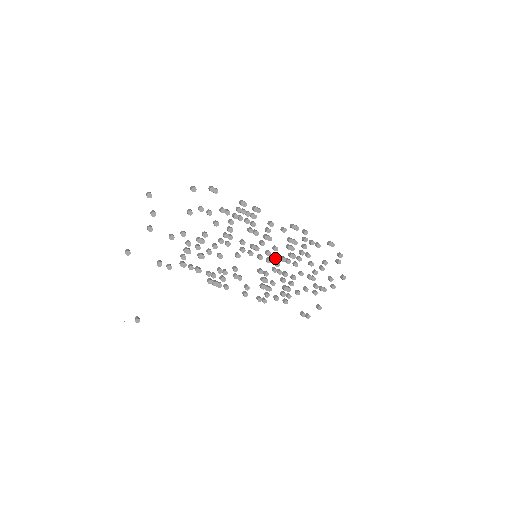
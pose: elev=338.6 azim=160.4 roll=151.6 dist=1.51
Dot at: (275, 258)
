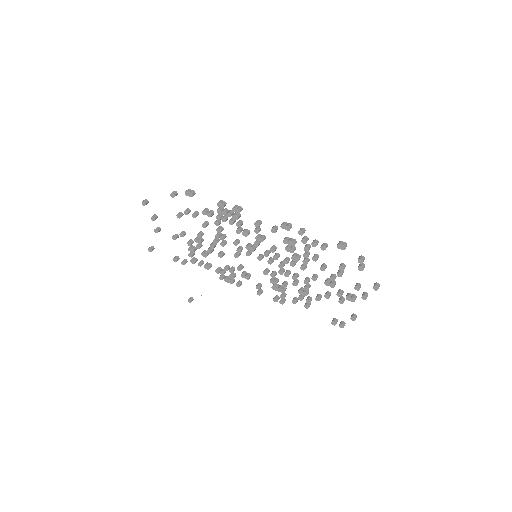
Dot at: (275, 259)
